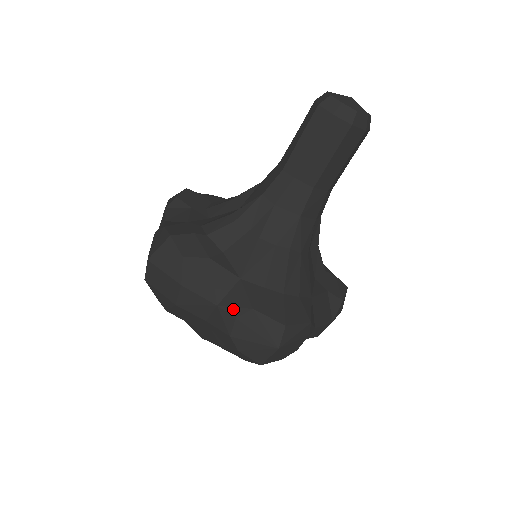
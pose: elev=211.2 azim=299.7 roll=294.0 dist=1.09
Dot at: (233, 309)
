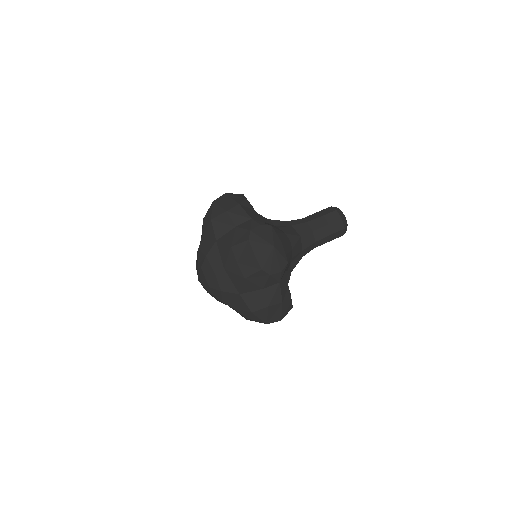
Dot at: (260, 222)
